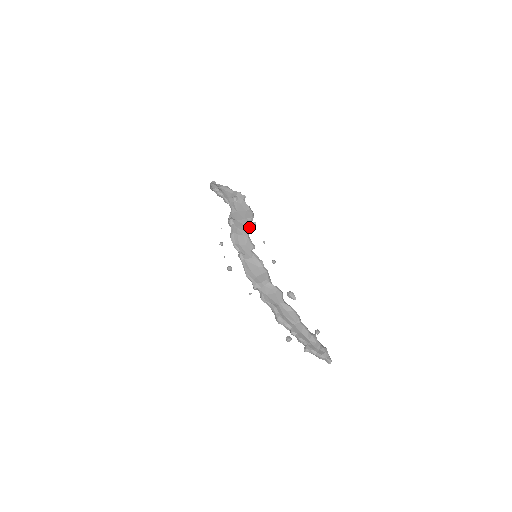
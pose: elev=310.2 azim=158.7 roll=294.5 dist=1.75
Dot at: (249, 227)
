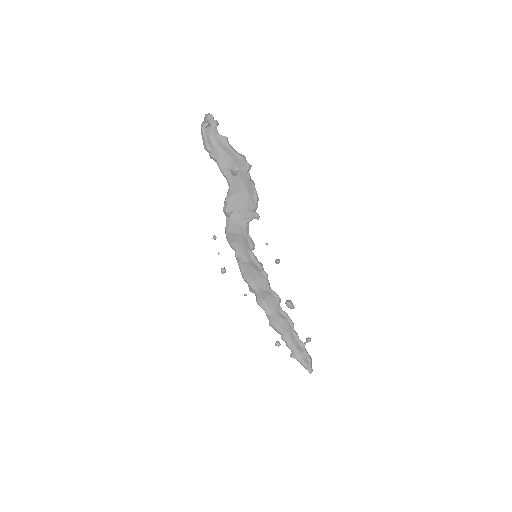
Dot at: occluded
